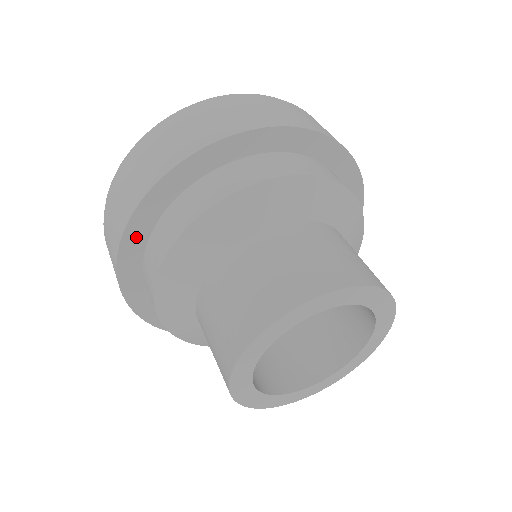
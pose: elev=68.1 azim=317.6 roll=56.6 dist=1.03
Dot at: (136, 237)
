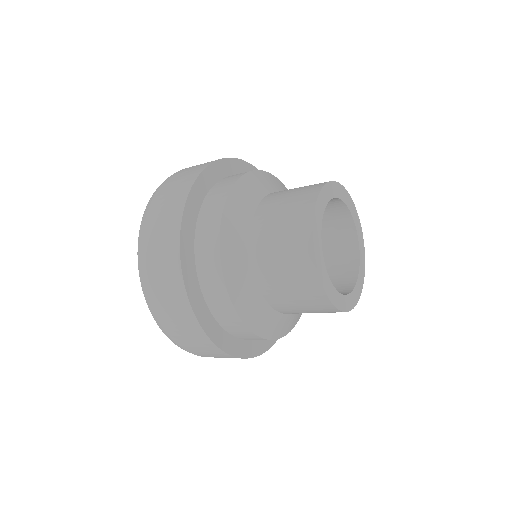
Dot at: (192, 284)
